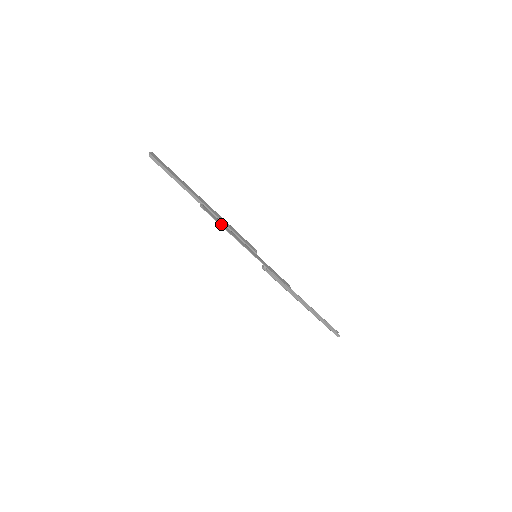
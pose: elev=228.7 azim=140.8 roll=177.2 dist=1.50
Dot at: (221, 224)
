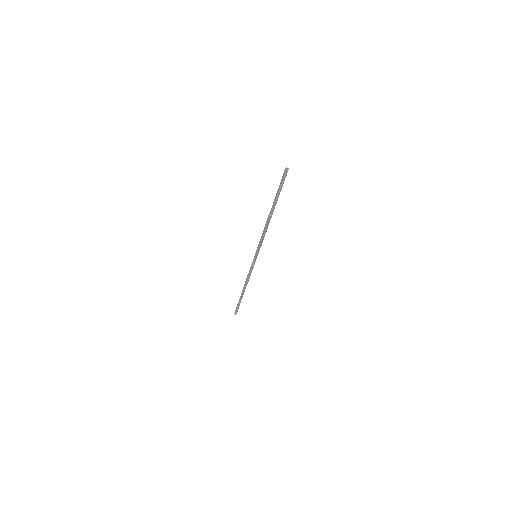
Dot at: occluded
